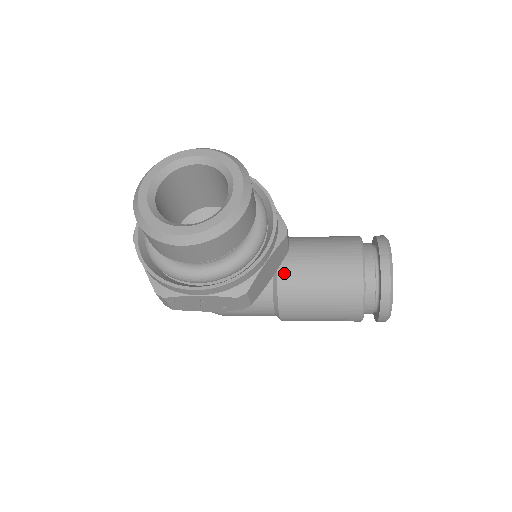
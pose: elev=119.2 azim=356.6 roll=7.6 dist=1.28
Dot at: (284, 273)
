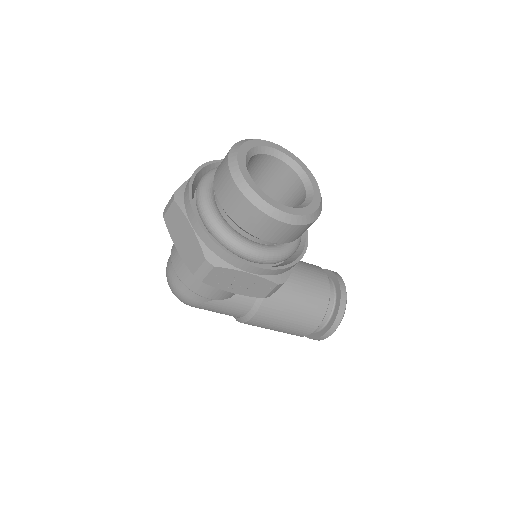
Dot at: occluded
